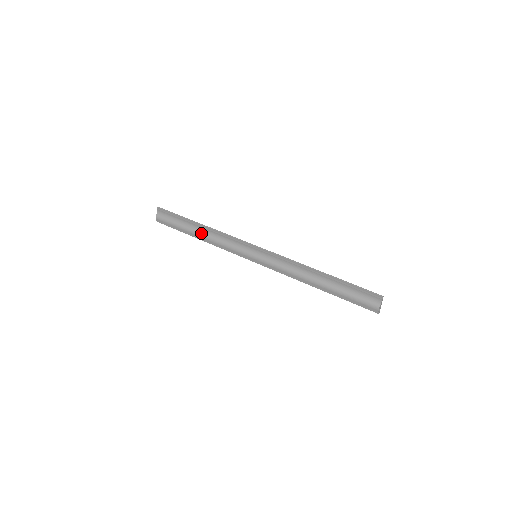
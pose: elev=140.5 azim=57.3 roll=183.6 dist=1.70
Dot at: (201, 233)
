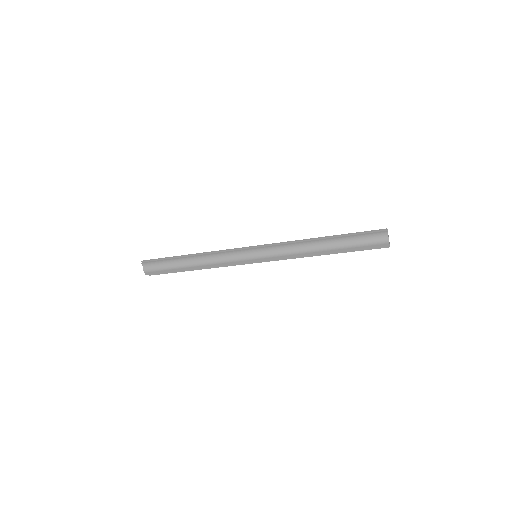
Dot at: (195, 263)
